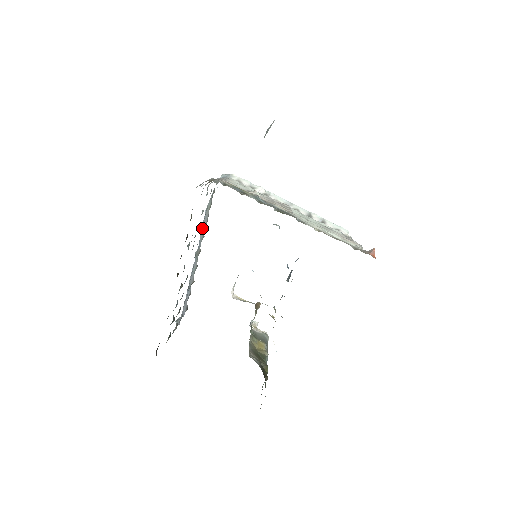
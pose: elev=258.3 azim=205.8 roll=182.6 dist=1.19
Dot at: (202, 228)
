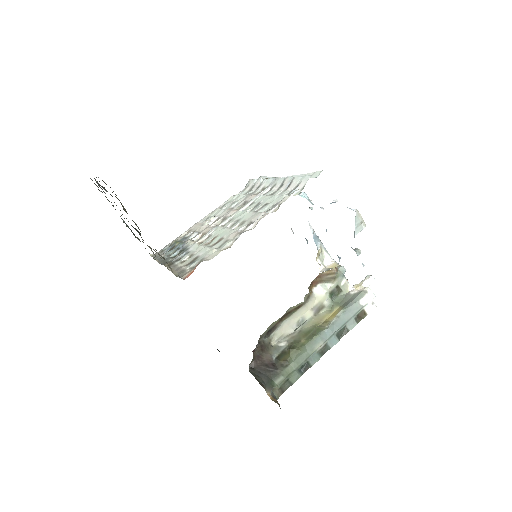
Dot at: occluded
